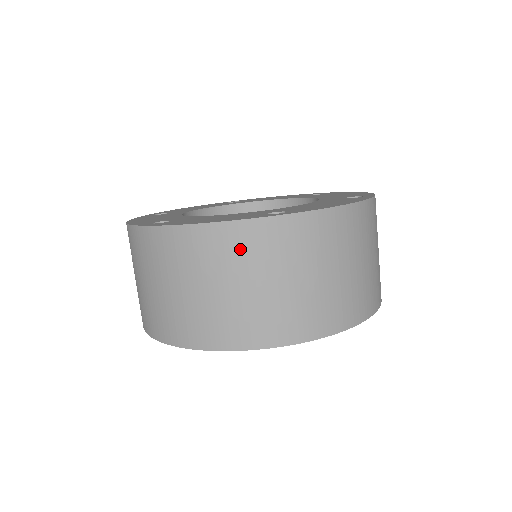
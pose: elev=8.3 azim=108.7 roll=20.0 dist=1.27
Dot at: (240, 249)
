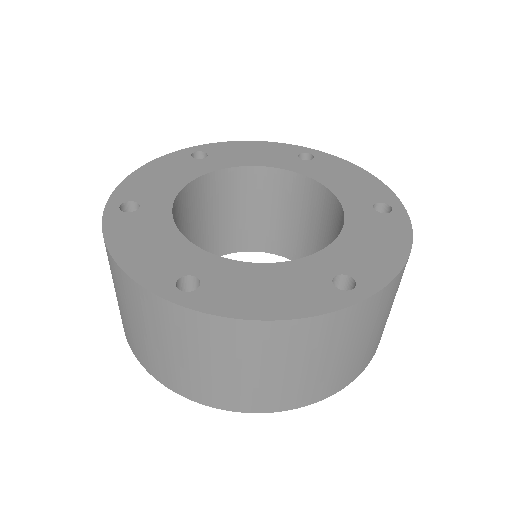
Dot at: (313, 339)
